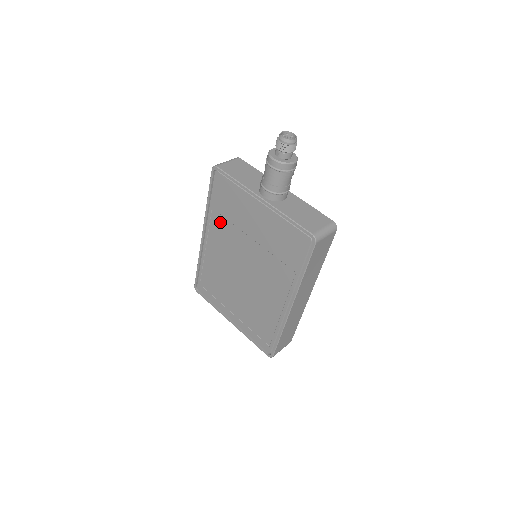
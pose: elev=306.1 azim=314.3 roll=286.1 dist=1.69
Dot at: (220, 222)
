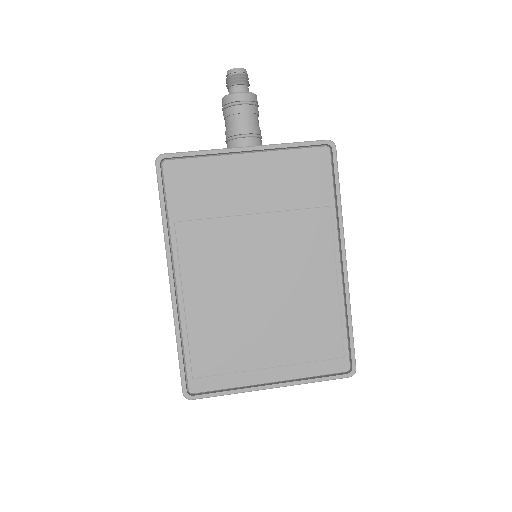
Dot at: (195, 233)
